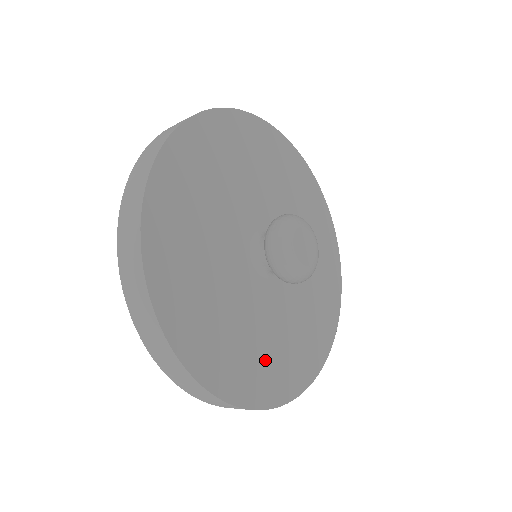
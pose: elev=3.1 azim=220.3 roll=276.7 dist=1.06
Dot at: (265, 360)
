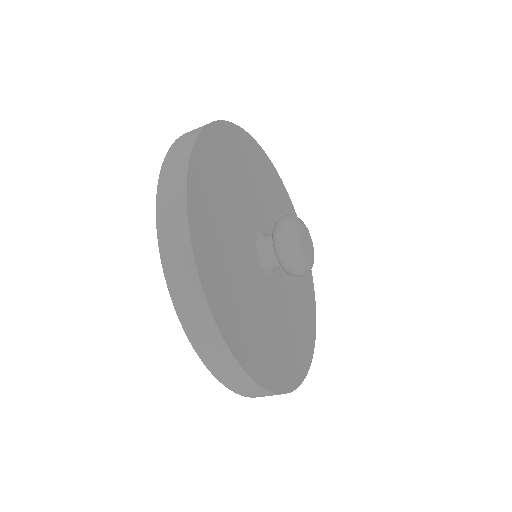
Dot at: (303, 306)
